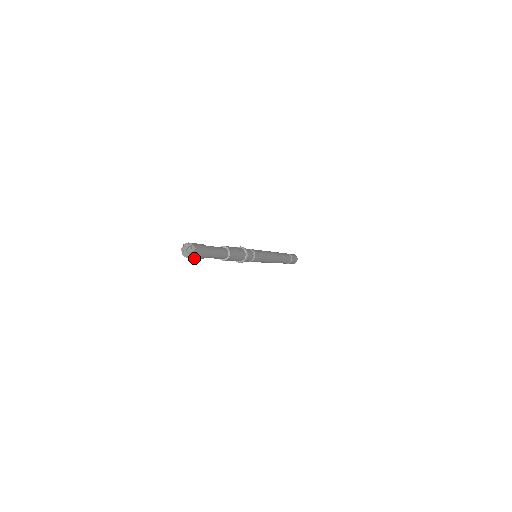
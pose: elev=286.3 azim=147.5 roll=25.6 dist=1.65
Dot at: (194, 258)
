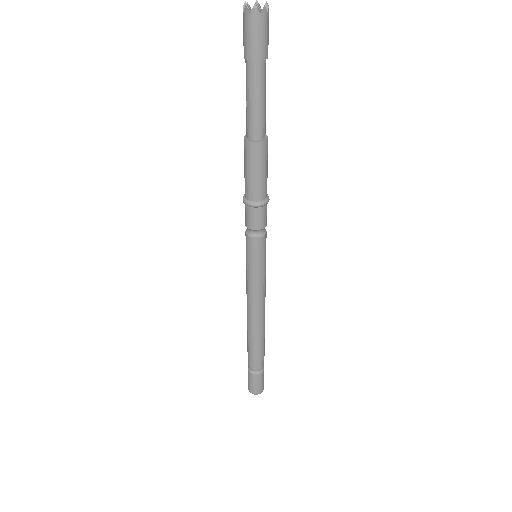
Dot at: (265, 30)
